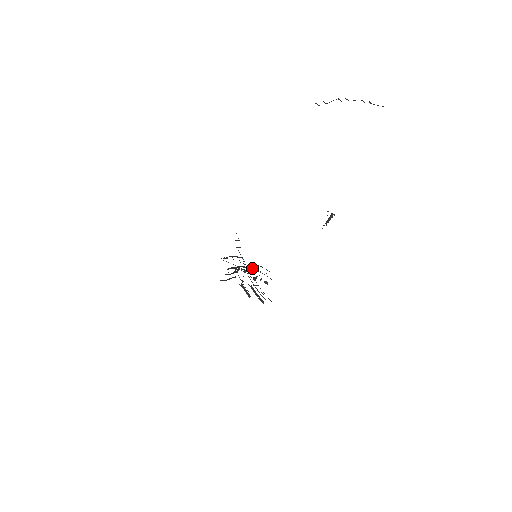
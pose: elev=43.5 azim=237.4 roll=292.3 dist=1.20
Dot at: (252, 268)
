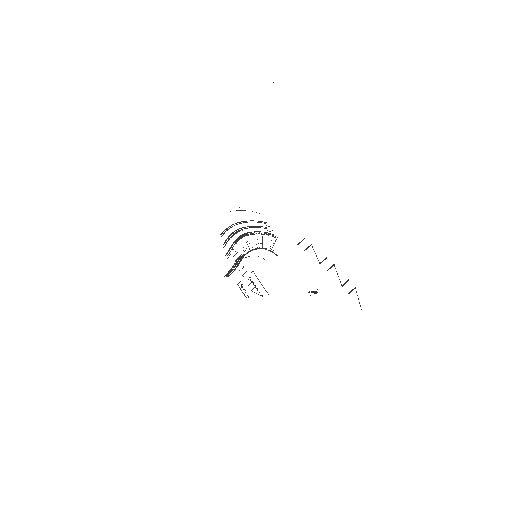
Dot at: (256, 248)
